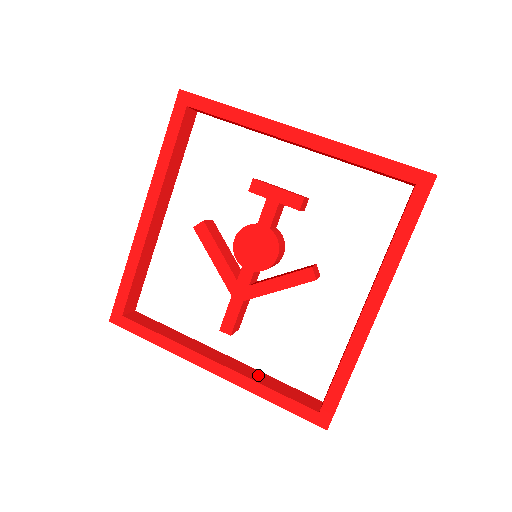
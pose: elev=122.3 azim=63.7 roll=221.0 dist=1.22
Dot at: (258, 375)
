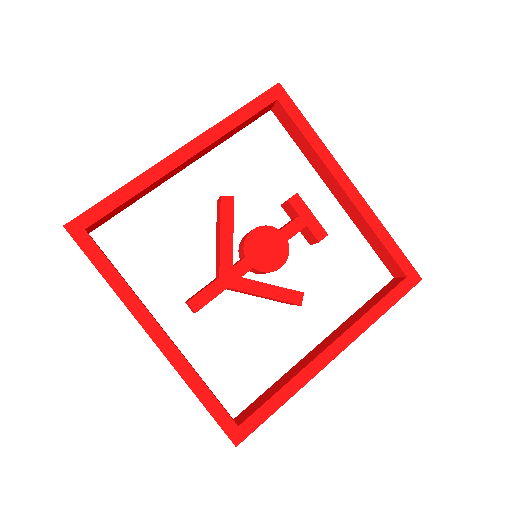
Dot at: occluded
